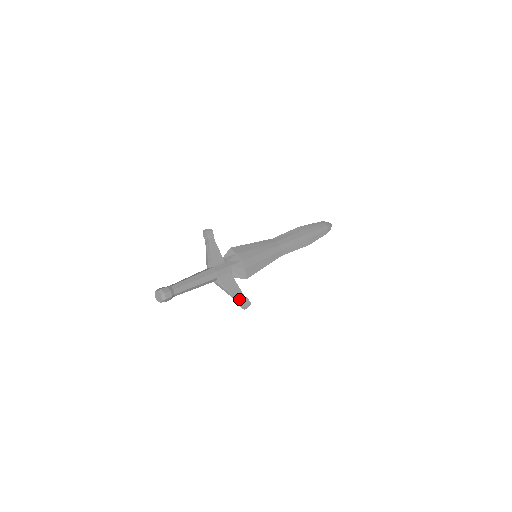
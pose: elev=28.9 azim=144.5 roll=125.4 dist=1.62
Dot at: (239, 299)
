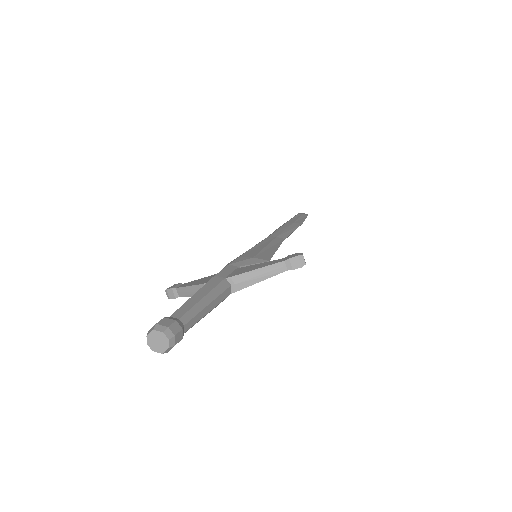
Dot at: (281, 263)
